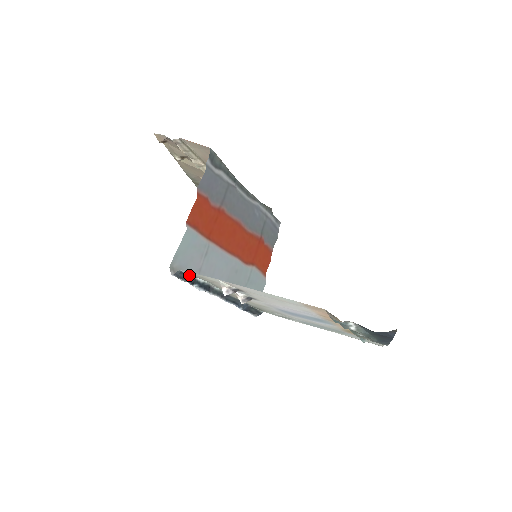
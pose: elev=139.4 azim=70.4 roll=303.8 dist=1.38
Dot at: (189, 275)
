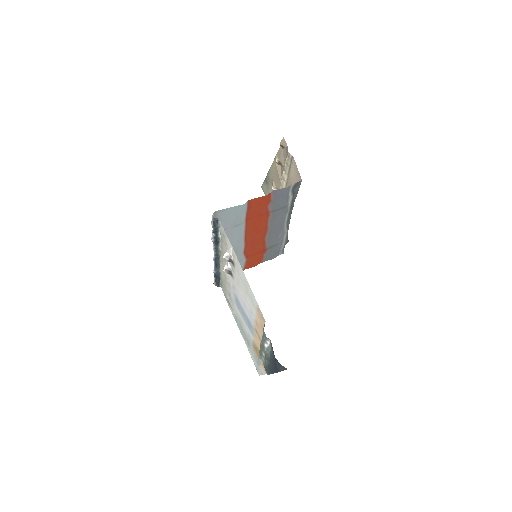
Dot at: (219, 226)
